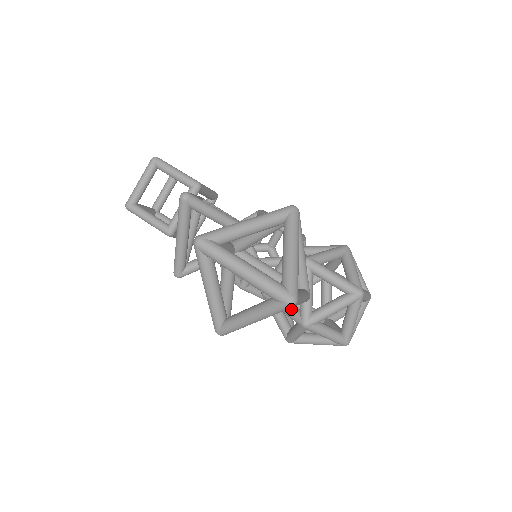
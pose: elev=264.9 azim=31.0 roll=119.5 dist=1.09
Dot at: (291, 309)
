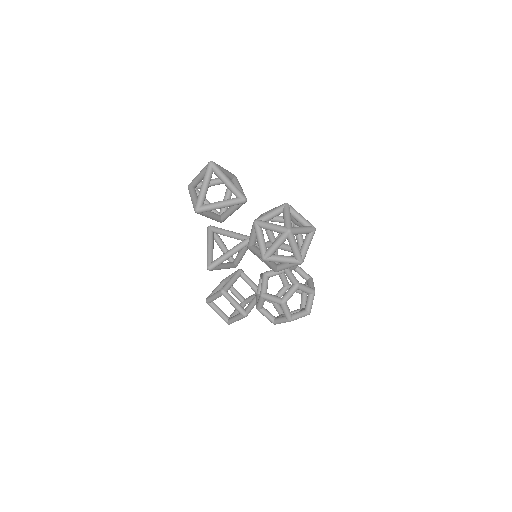
Dot at: occluded
